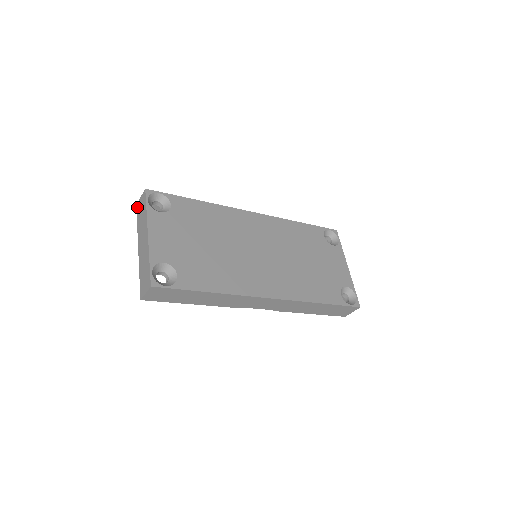
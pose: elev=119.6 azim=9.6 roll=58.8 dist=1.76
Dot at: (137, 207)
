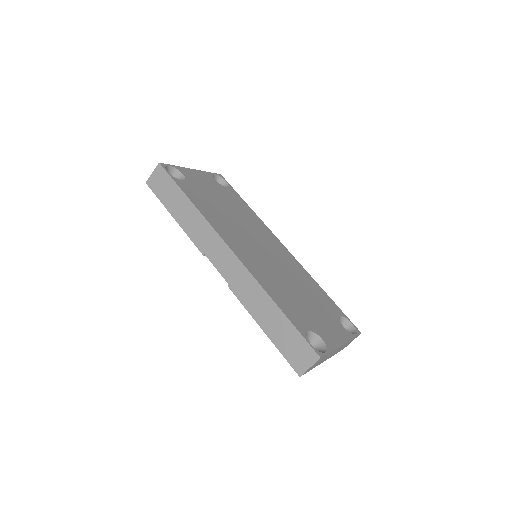
Dot at: occluded
